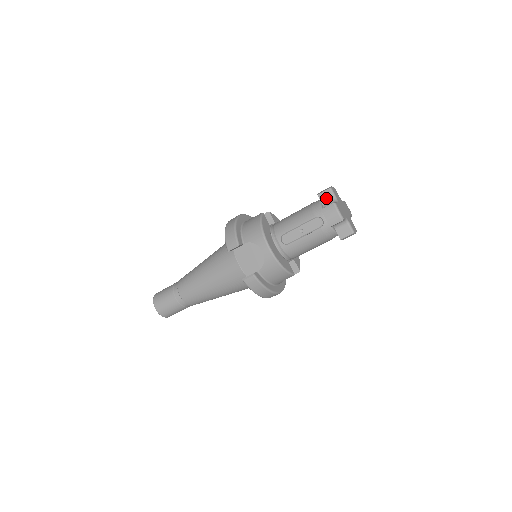
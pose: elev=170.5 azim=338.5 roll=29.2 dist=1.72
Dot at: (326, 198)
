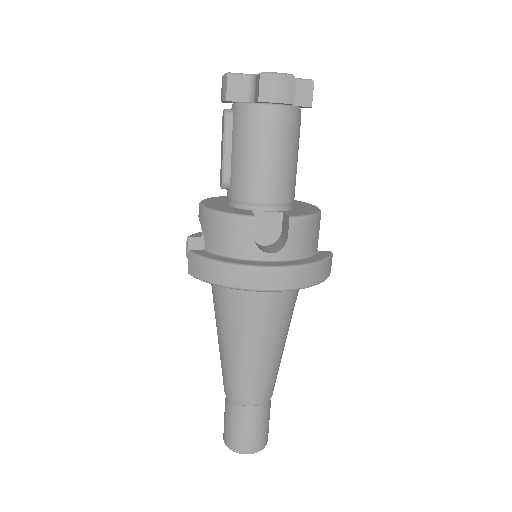
Dot at: occluded
